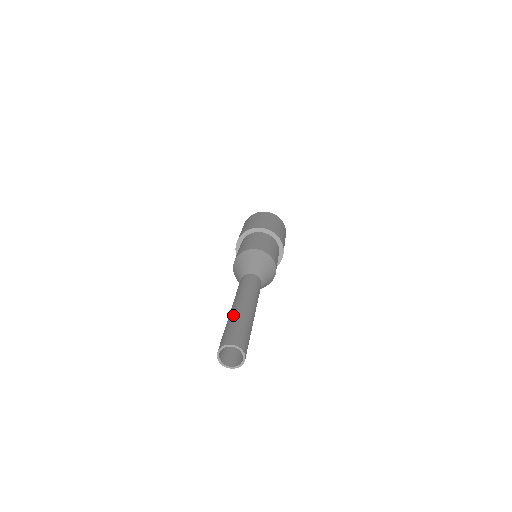
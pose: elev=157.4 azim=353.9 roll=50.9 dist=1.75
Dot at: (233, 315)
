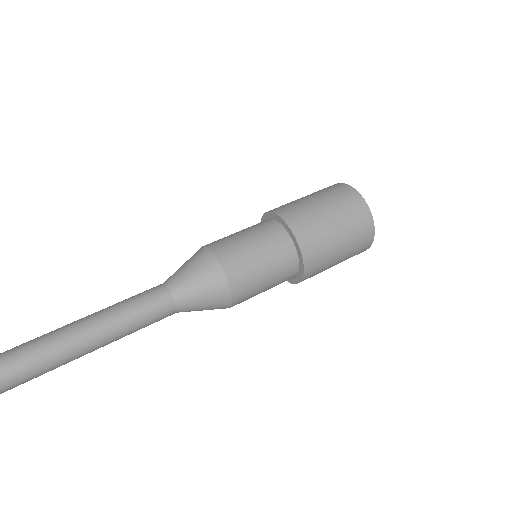
Dot at: (38, 342)
